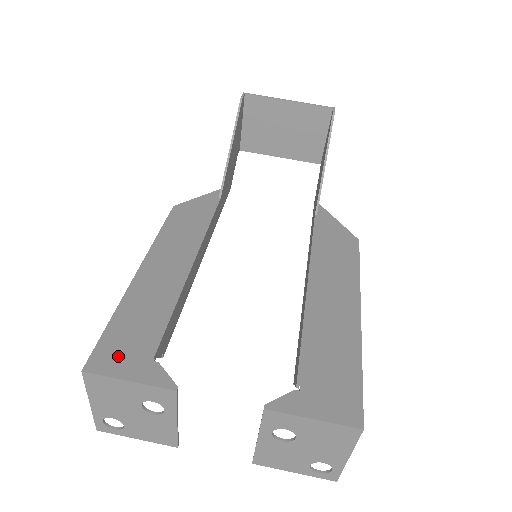
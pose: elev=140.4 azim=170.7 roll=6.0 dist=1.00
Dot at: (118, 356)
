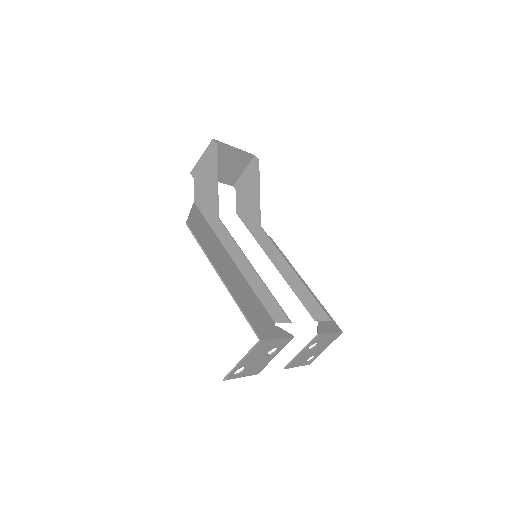
Dot at: (264, 328)
